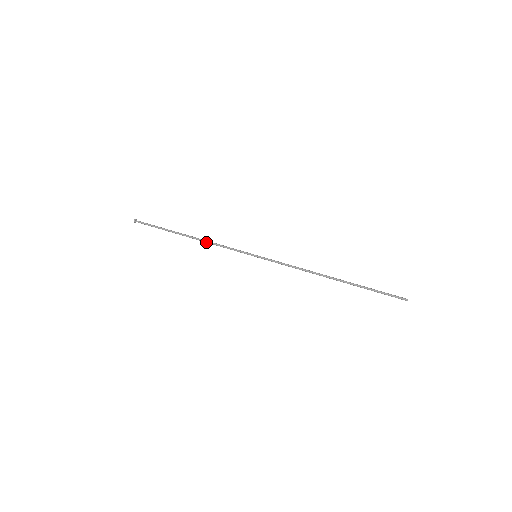
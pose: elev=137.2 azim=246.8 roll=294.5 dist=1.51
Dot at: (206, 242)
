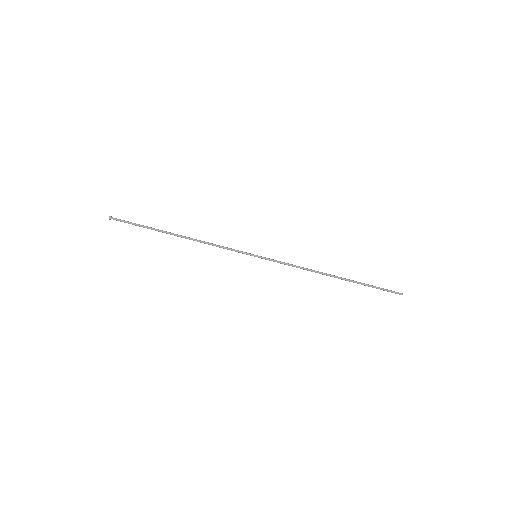
Dot at: (200, 242)
